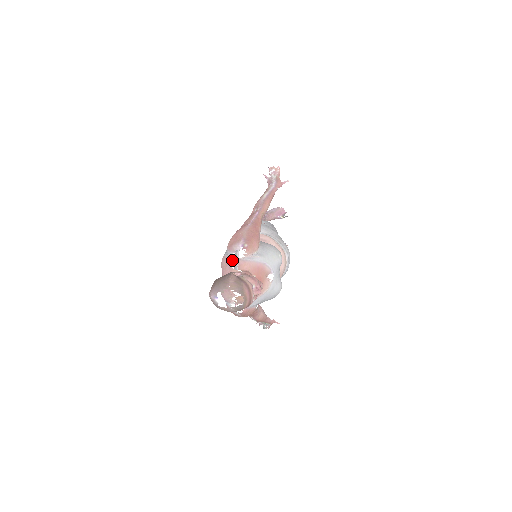
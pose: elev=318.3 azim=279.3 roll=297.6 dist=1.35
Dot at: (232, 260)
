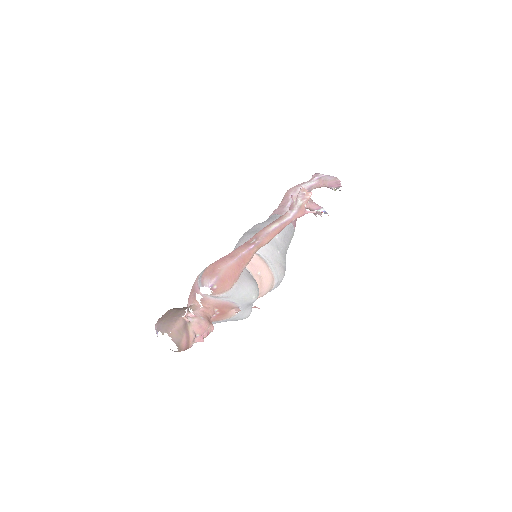
Dot at: (198, 292)
